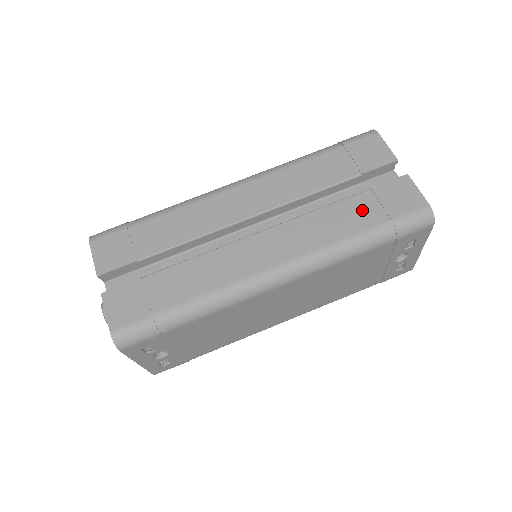
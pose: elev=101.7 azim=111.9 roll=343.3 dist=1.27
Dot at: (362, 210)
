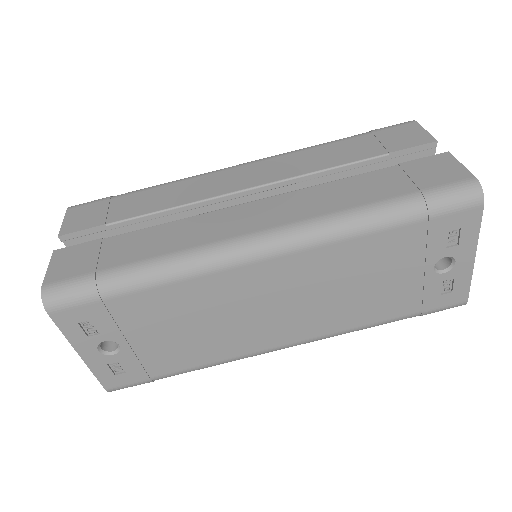
Dot at: (383, 182)
